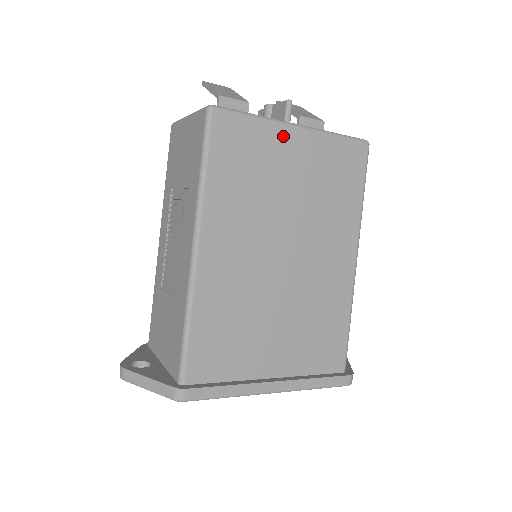
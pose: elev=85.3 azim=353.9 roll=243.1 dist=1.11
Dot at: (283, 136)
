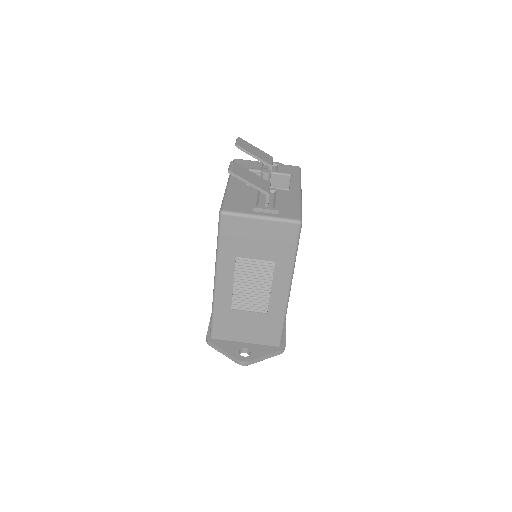
Dot at: occluded
